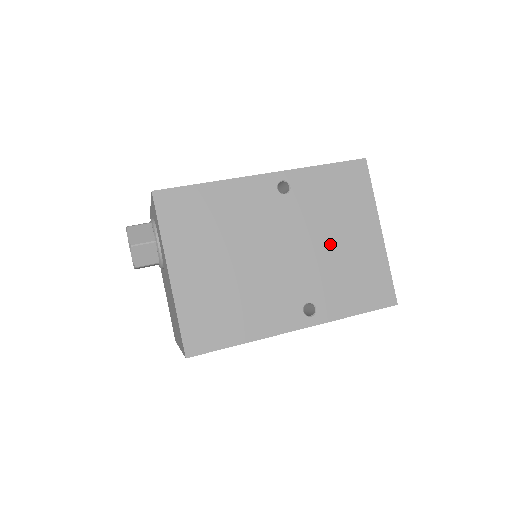
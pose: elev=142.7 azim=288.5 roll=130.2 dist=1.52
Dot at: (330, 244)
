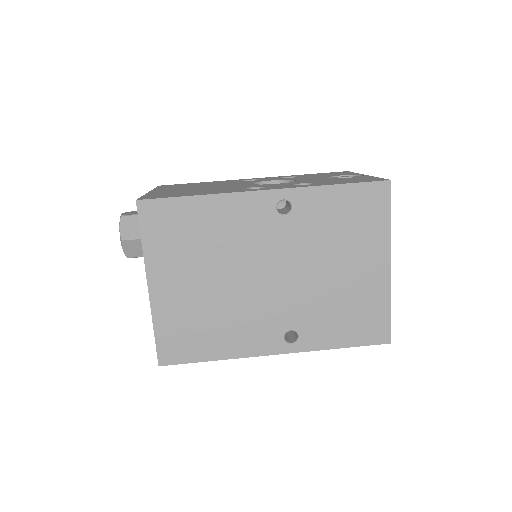
Dot at: (327, 274)
